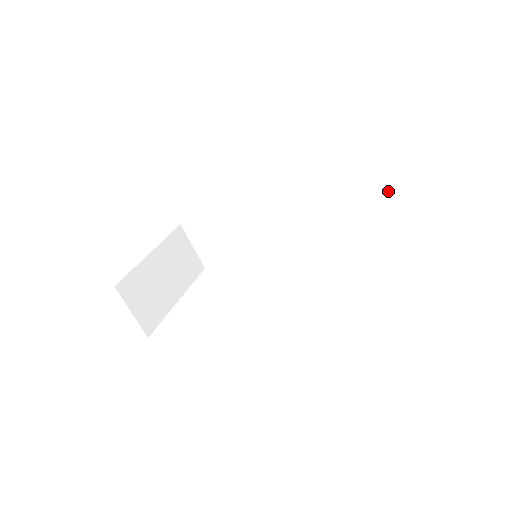
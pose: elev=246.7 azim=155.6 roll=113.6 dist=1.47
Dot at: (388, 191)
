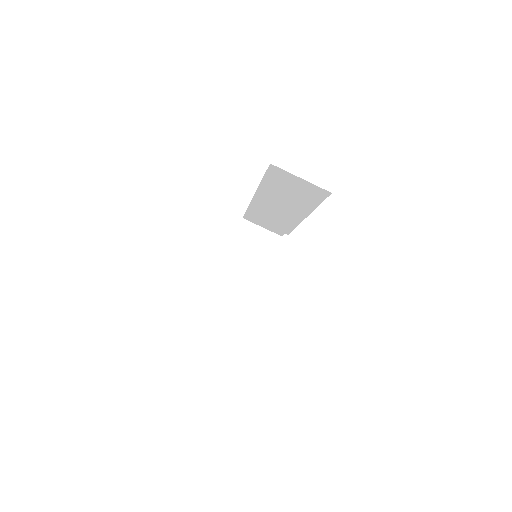
Dot at: (295, 176)
